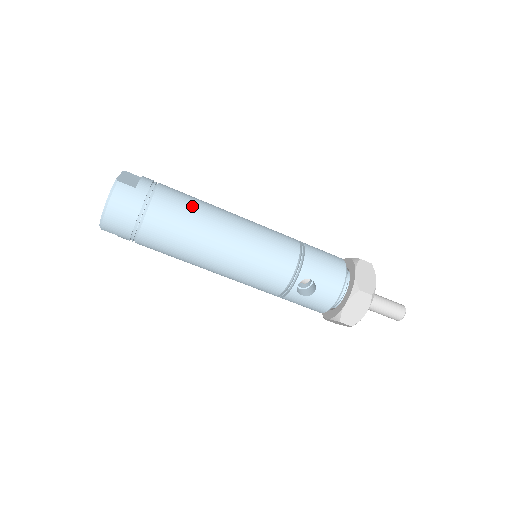
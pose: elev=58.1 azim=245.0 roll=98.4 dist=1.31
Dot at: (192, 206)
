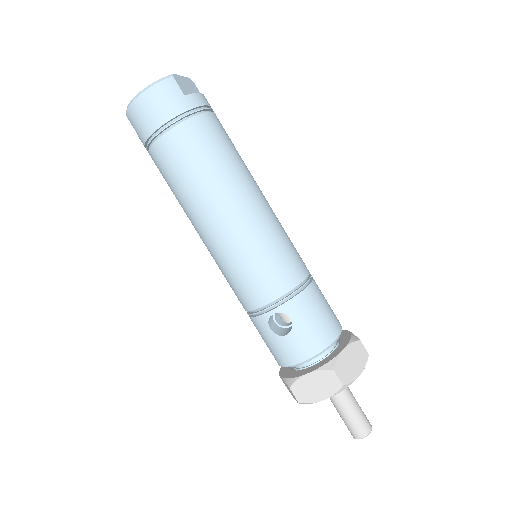
Dot at: (227, 154)
